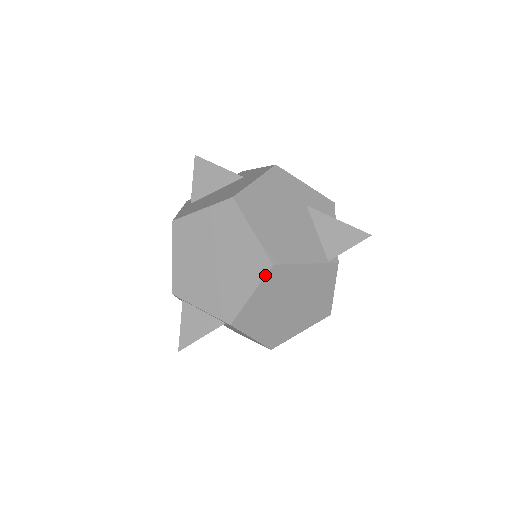
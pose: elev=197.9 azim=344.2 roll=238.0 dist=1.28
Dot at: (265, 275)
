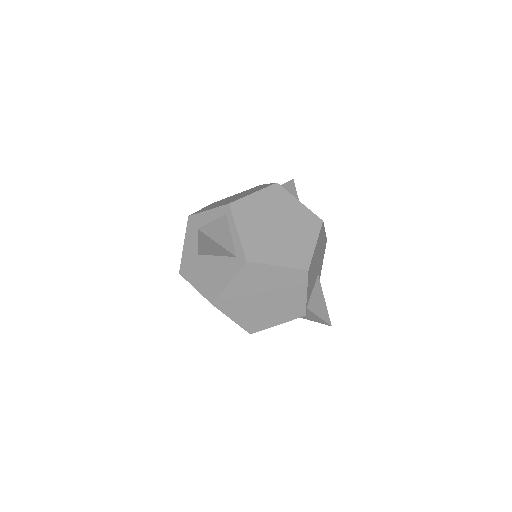
Dot at: (298, 268)
